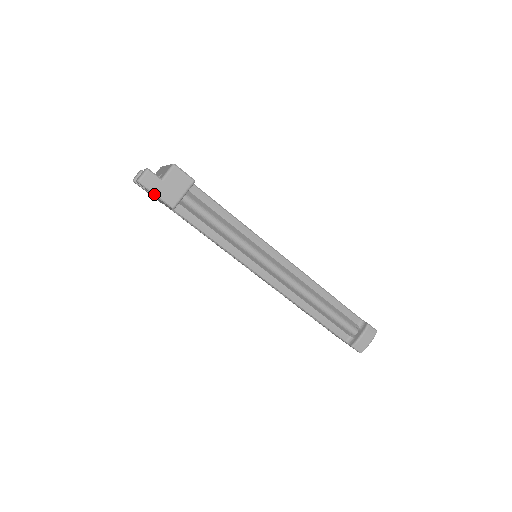
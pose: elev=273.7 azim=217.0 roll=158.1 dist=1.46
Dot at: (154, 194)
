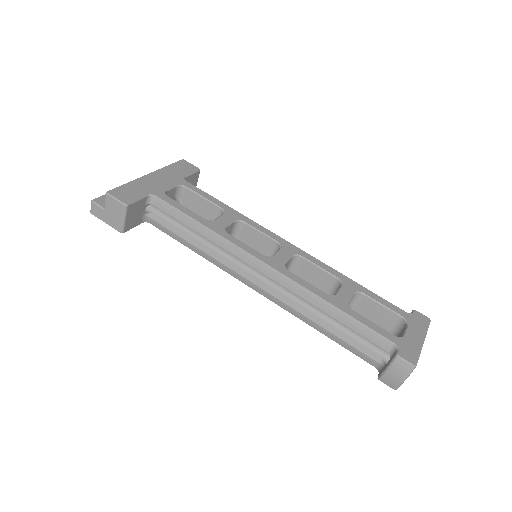
Dot at: occluded
